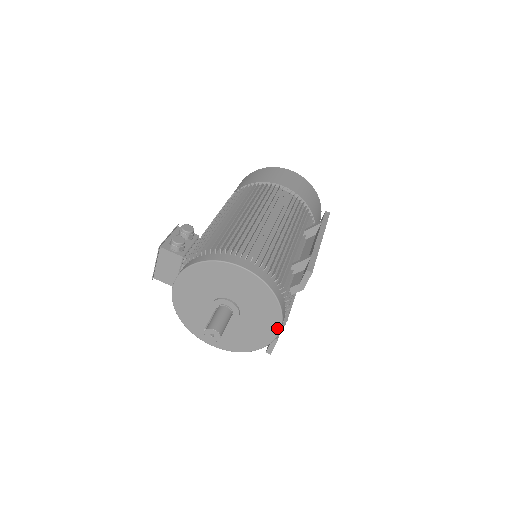
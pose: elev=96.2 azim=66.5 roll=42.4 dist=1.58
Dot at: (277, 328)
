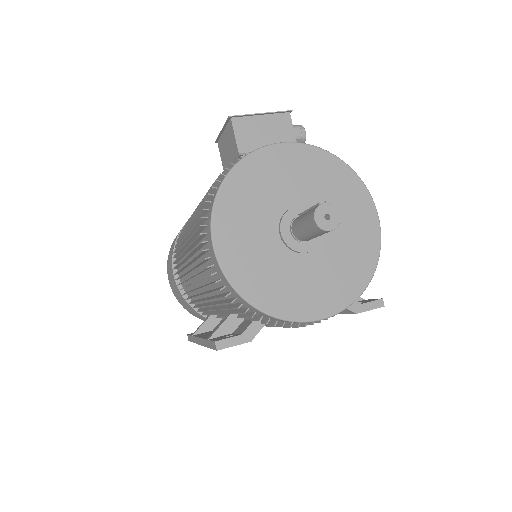
Dot at: (328, 312)
